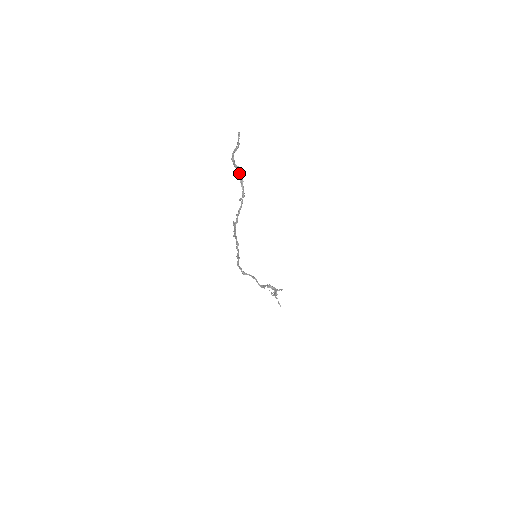
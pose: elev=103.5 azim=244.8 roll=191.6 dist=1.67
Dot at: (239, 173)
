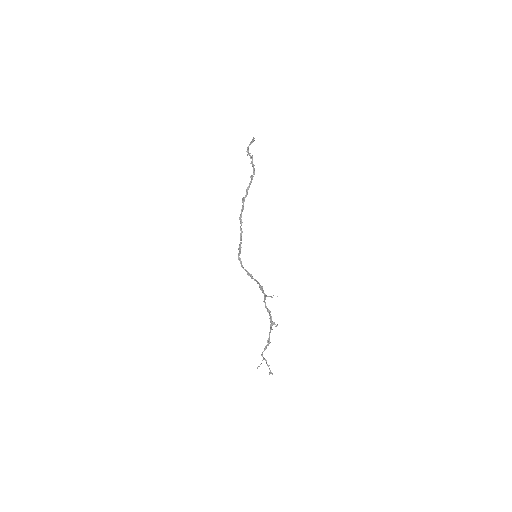
Dot at: (252, 159)
